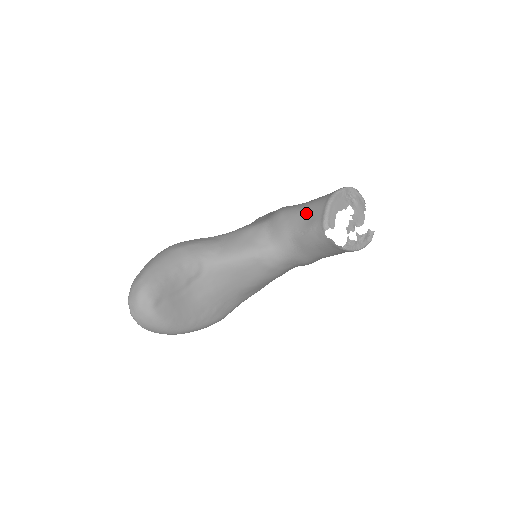
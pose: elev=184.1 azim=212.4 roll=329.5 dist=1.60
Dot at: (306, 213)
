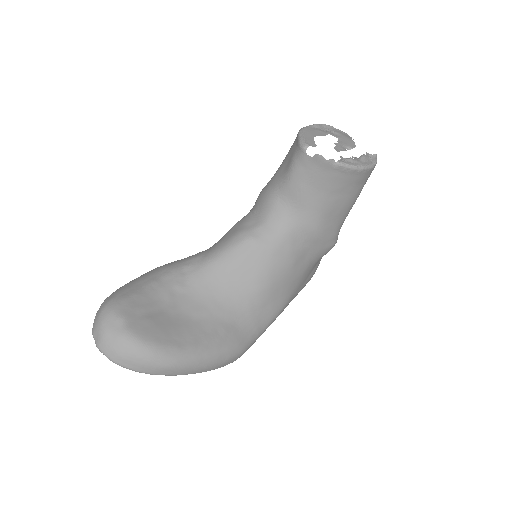
Dot at: (284, 163)
